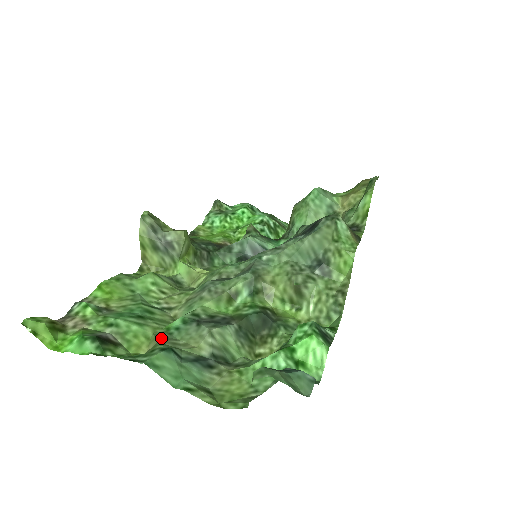
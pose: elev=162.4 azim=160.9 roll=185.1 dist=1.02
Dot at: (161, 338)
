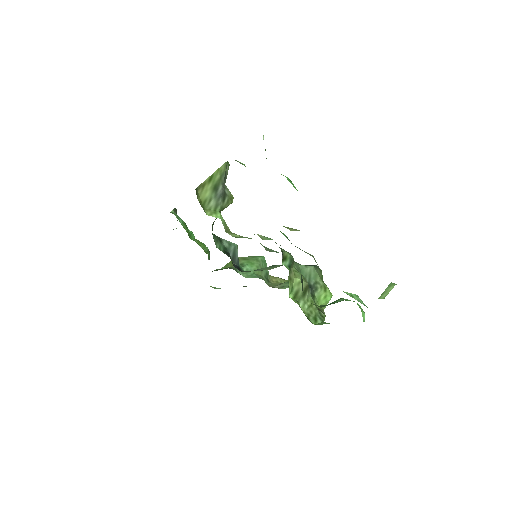
Dot at: occluded
